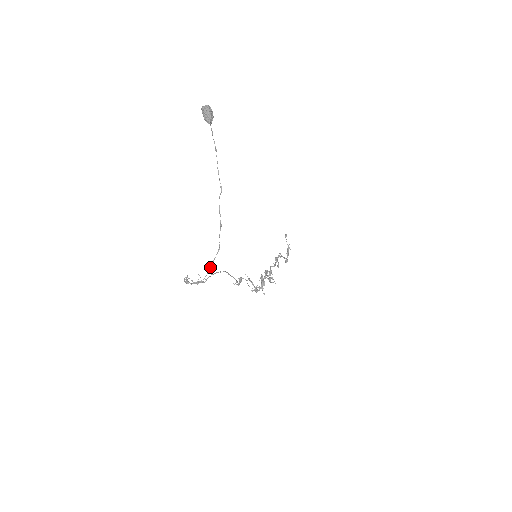
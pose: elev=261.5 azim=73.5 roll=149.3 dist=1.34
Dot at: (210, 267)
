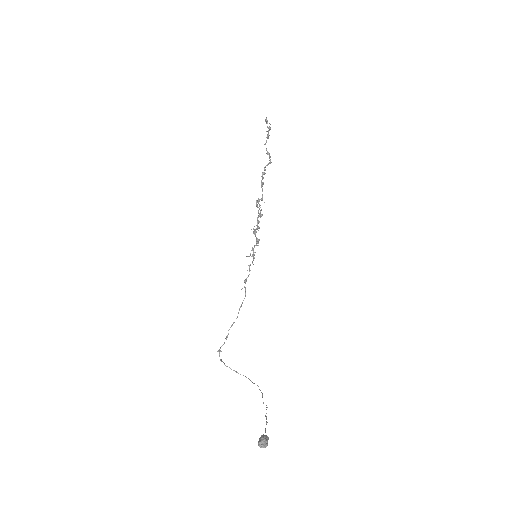
Dot at: occluded
